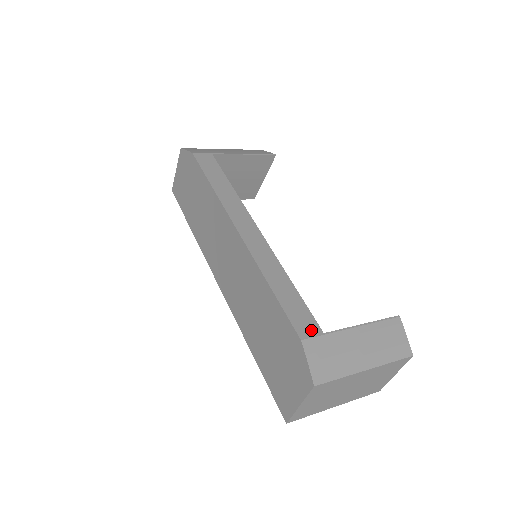
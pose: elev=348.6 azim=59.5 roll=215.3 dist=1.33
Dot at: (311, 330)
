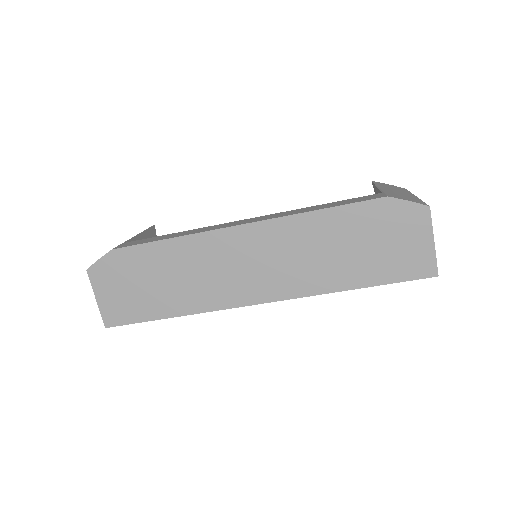
Dot at: (377, 195)
